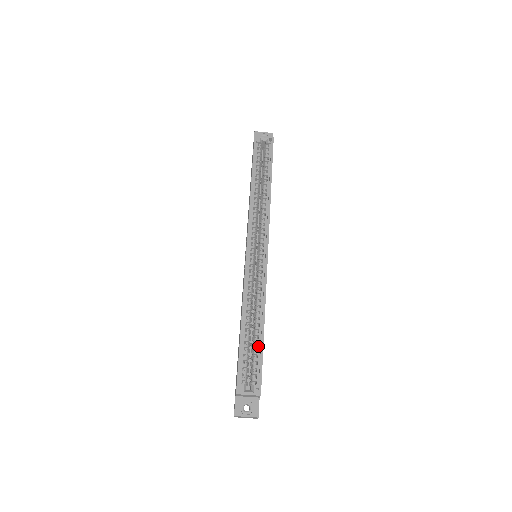
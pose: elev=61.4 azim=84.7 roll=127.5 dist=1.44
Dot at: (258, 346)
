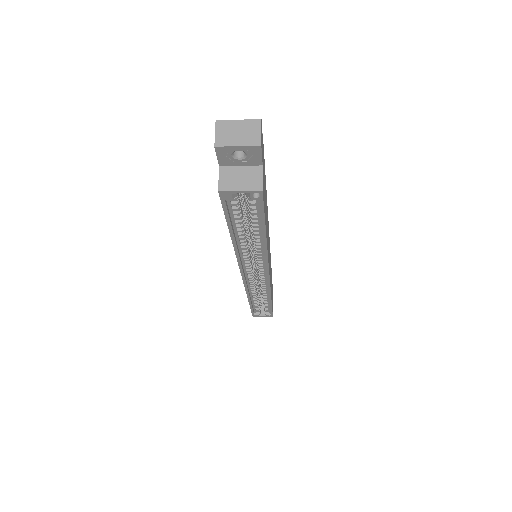
Dot at: (267, 305)
